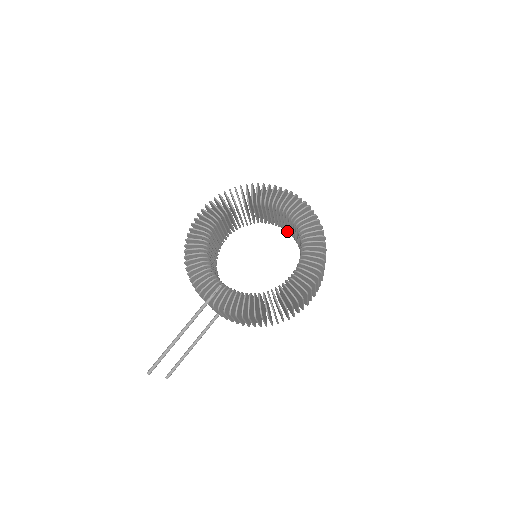
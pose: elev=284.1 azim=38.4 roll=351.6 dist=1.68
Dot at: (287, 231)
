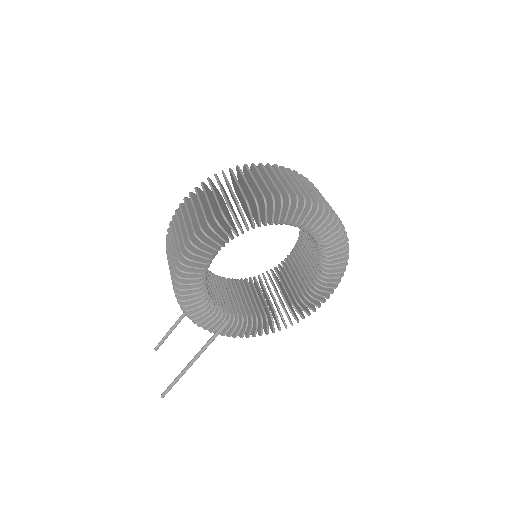
Dot at: occluded
